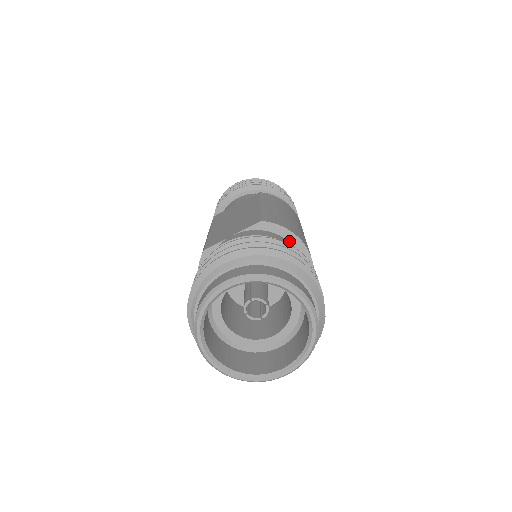
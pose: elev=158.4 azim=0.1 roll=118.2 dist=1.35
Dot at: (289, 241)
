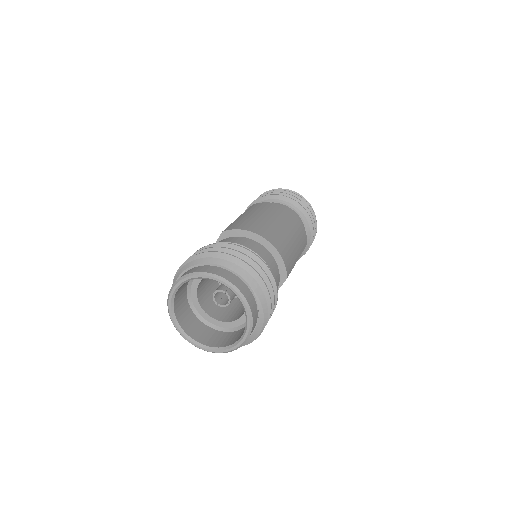
Dot at: (248, 238)
